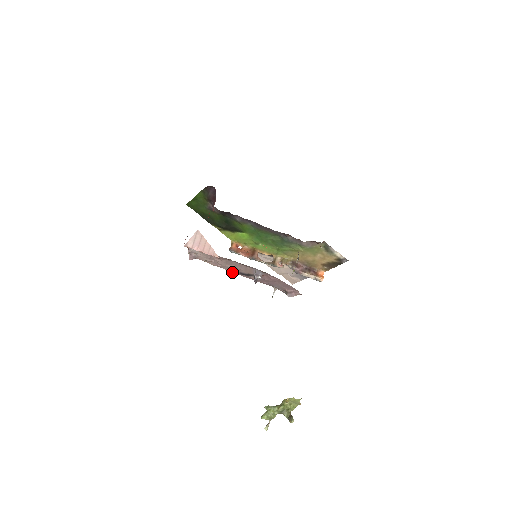
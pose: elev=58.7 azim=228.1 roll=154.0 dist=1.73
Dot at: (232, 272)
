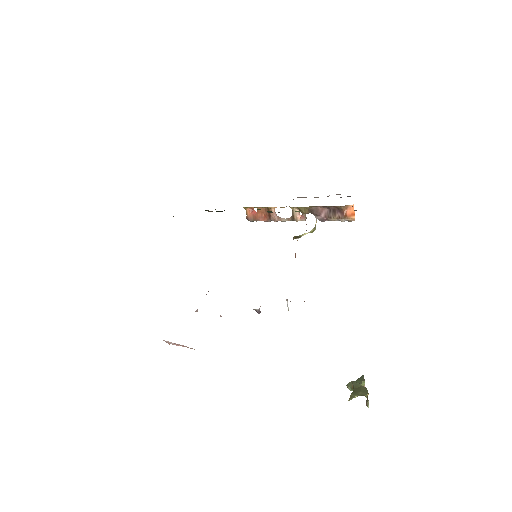
Dot at: occluded
